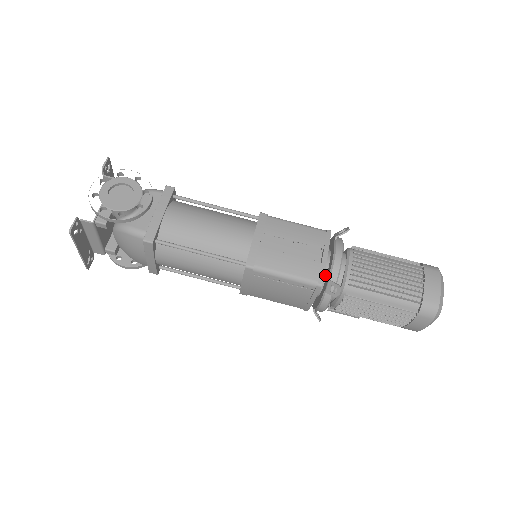
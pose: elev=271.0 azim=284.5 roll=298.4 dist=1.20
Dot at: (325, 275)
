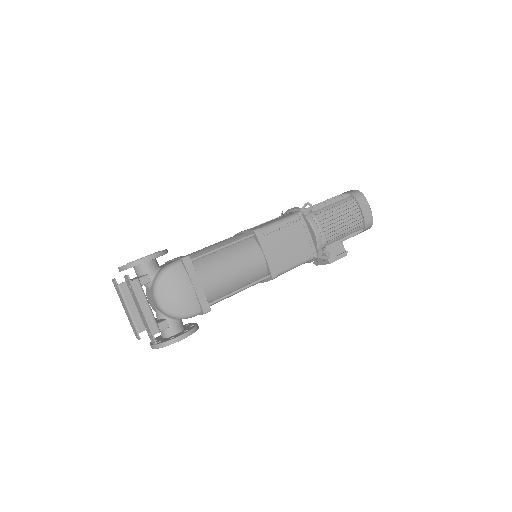
Dot at: occluded
